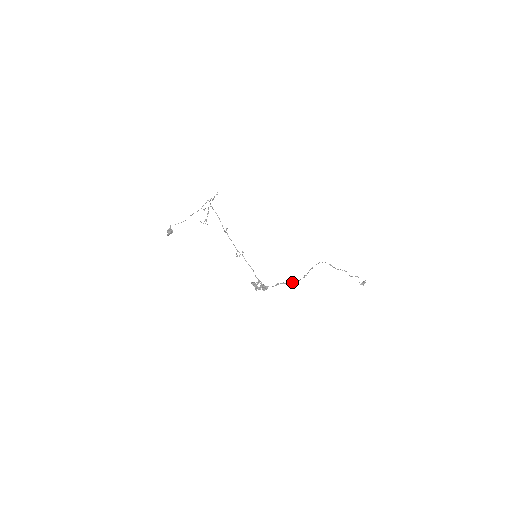
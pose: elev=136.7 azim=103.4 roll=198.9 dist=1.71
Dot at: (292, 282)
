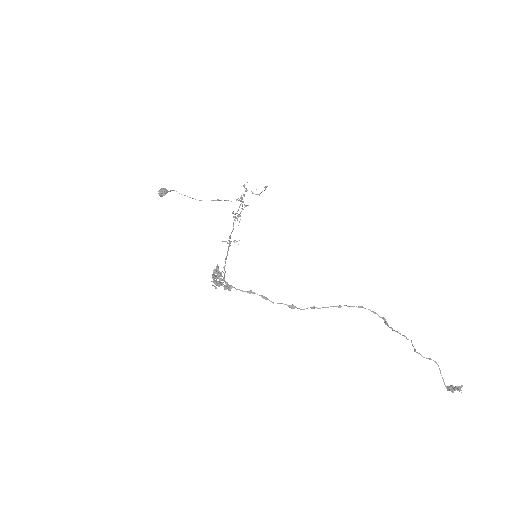
Dot at: (282, 303)
